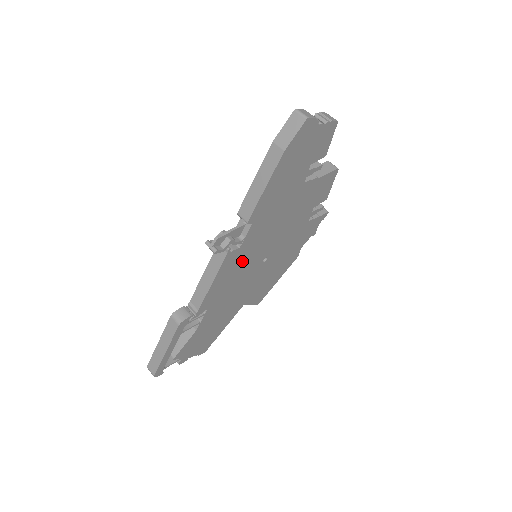
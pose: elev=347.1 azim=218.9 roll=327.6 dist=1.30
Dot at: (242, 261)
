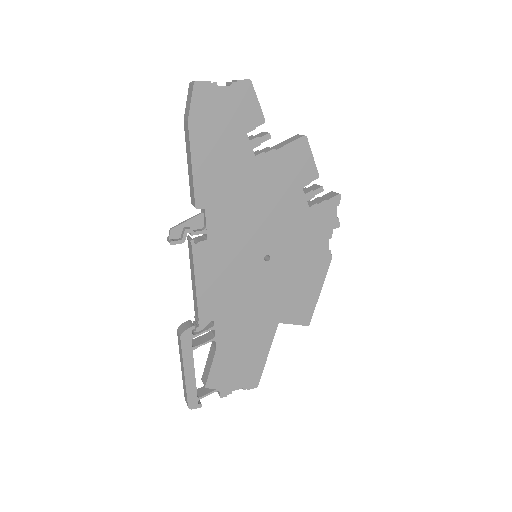
Dot at: (226, 258)
